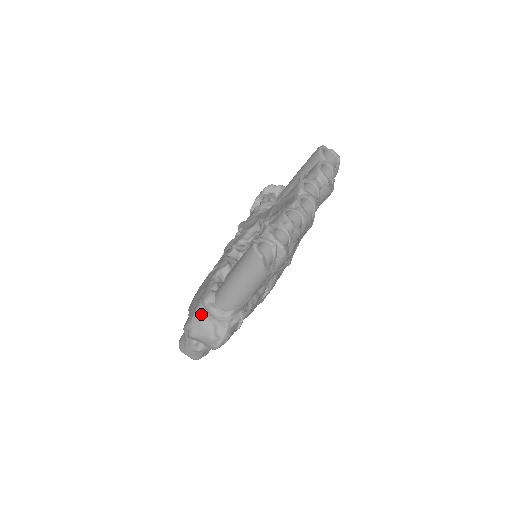
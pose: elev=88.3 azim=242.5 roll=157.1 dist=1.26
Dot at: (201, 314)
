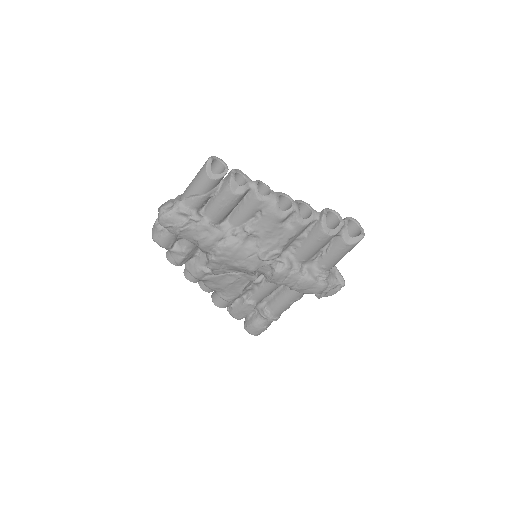
Dot at: (173, 199)
